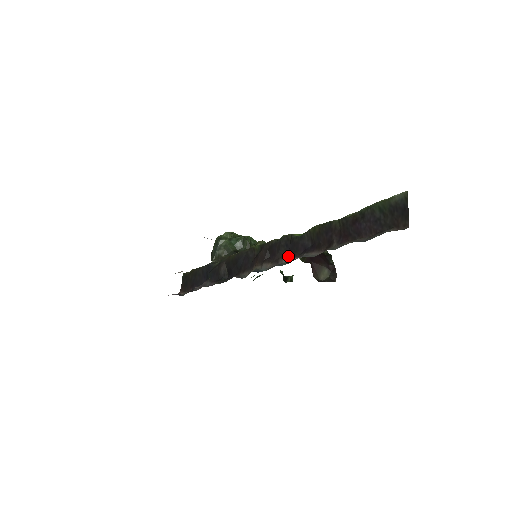
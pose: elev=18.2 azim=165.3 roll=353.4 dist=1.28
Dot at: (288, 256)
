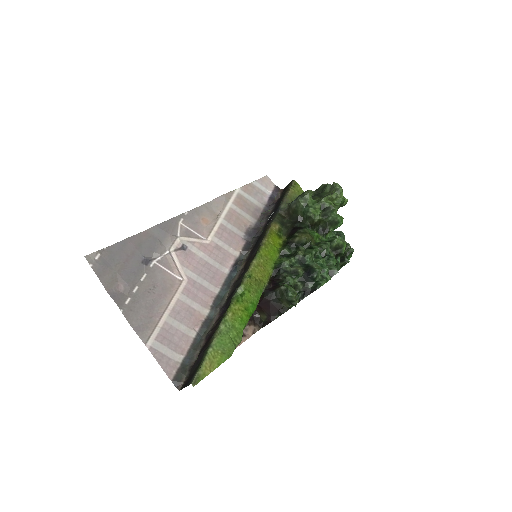
Dot at: (230, 292)
